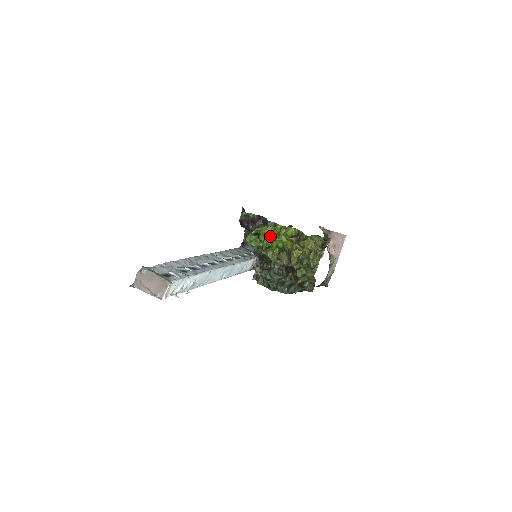
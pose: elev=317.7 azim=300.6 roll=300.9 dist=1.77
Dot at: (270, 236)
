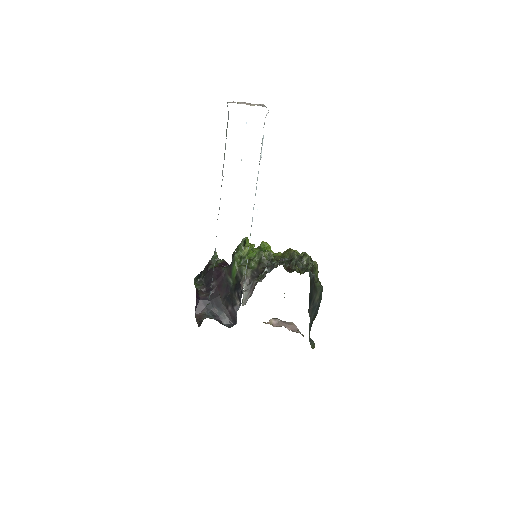
Dot at: (261, 242)
